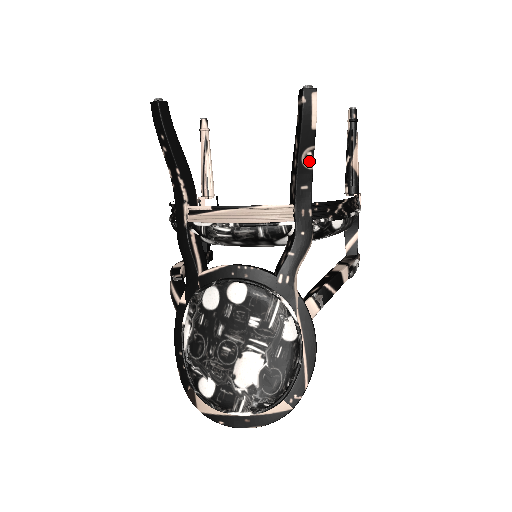
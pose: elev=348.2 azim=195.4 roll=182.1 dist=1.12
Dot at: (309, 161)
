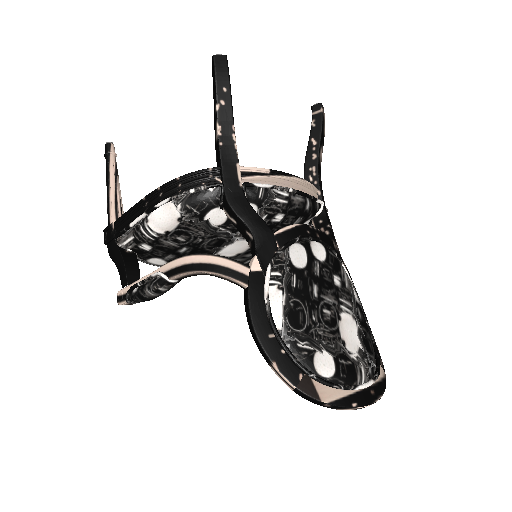
Dot at: (321, 158)
